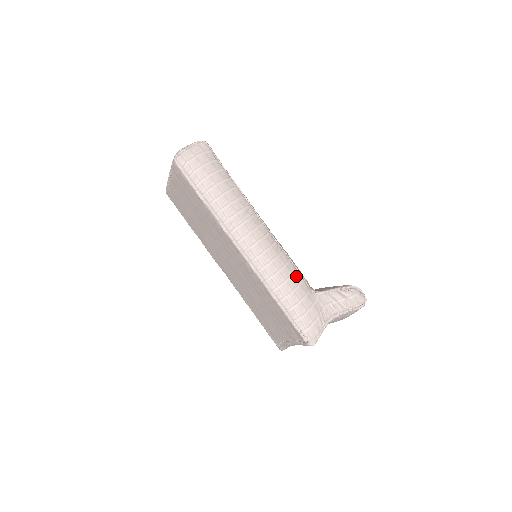
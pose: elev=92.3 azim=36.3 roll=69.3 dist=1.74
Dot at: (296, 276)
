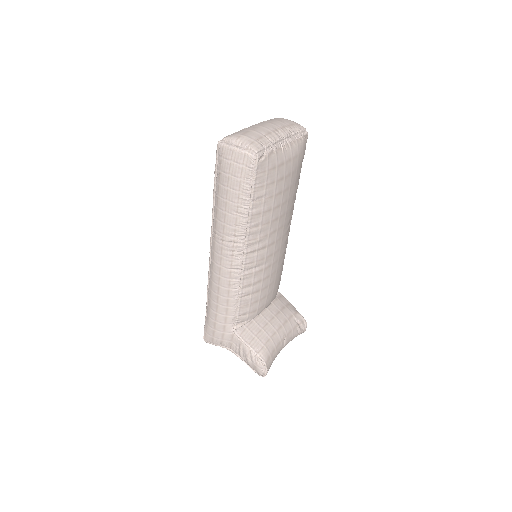
Dot at: (229, 310)
